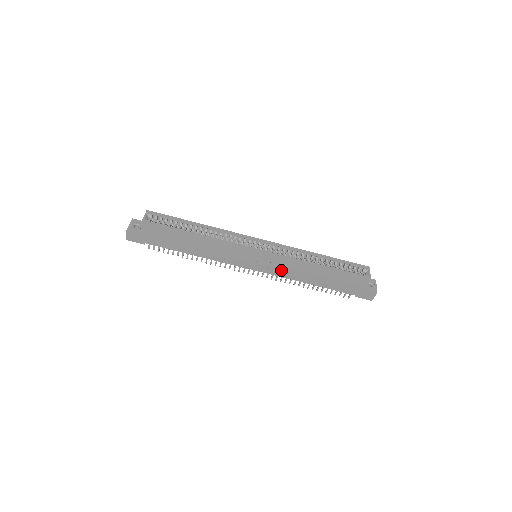
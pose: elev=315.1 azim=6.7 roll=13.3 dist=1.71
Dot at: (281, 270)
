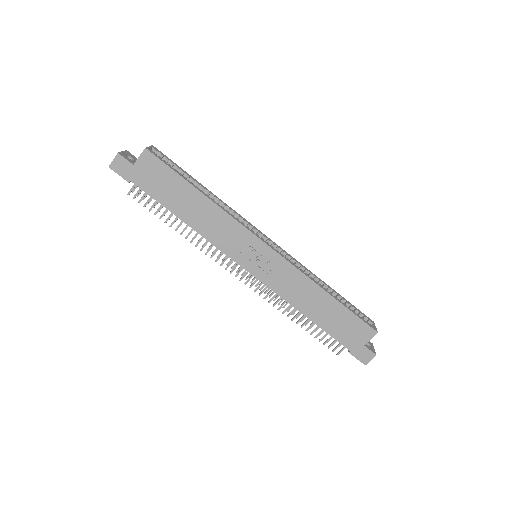
Dot at: (281, 283)
